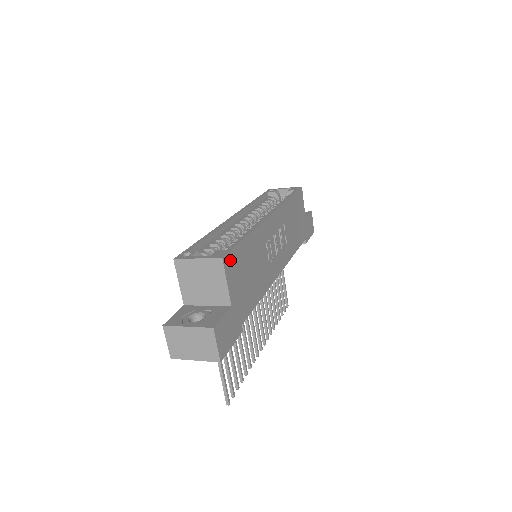
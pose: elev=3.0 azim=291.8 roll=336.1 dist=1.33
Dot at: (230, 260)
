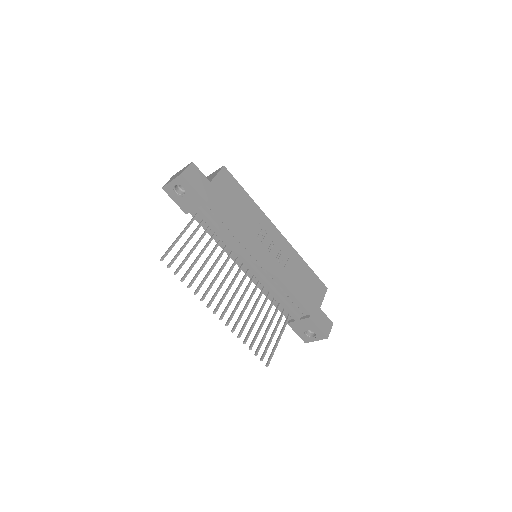
Dot at: (228, 175)
